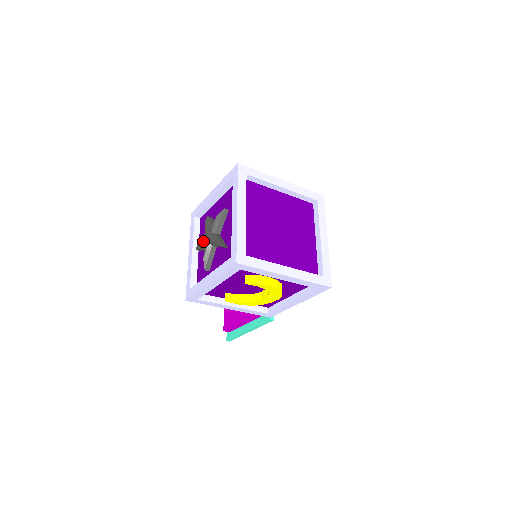
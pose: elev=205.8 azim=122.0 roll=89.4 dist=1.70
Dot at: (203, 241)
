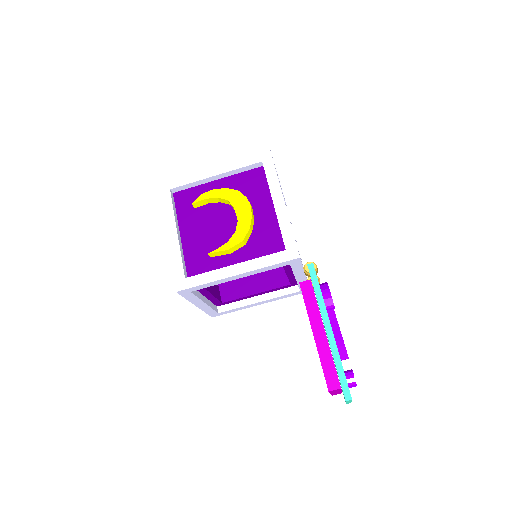
Dot at: occluded
